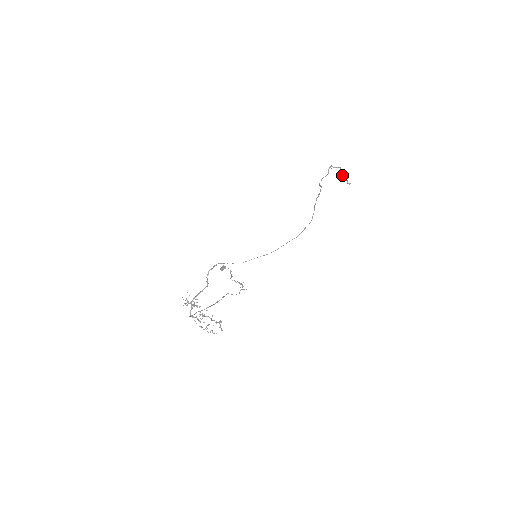
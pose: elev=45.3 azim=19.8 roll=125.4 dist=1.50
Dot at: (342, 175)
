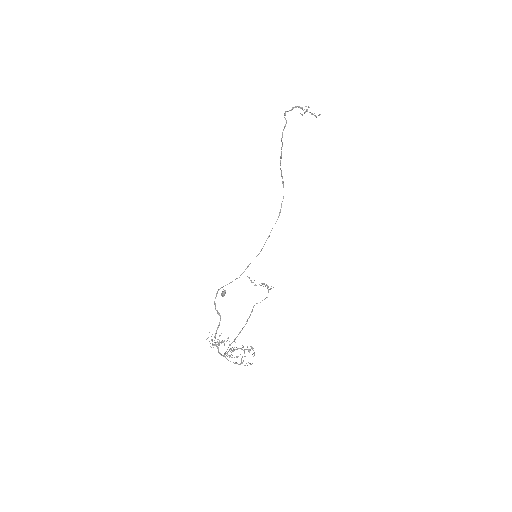
Dot at: (304, 112)
